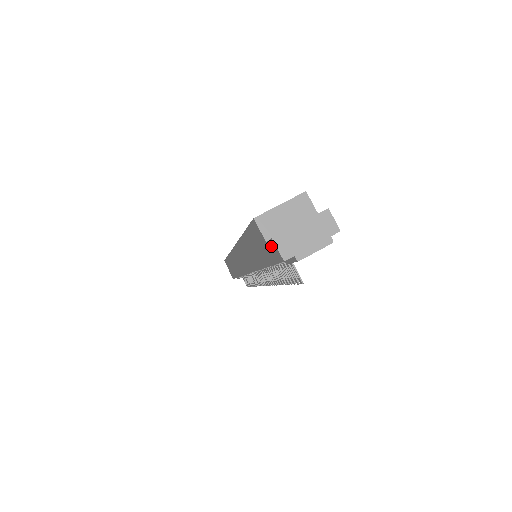
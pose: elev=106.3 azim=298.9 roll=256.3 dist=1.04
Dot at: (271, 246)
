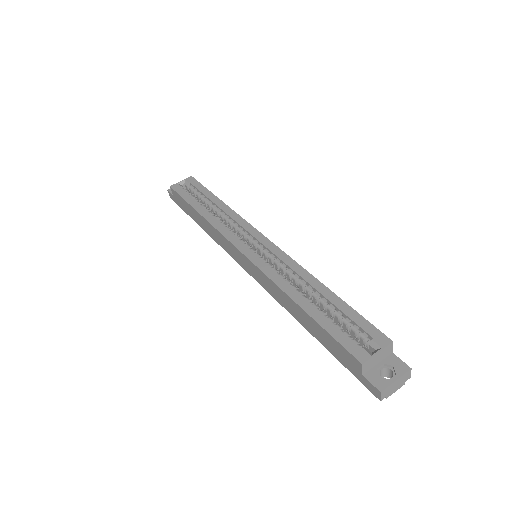
Dot at: (370, 384)
